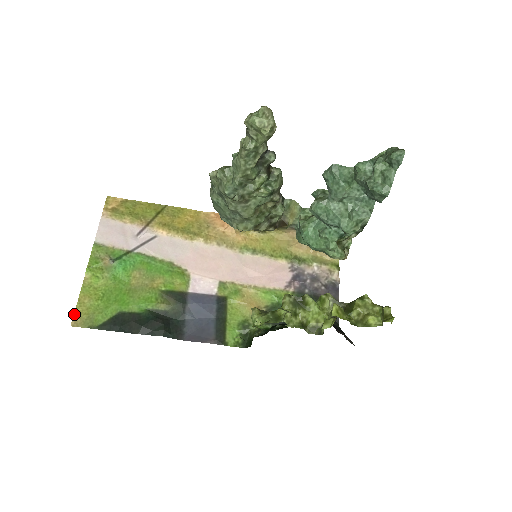
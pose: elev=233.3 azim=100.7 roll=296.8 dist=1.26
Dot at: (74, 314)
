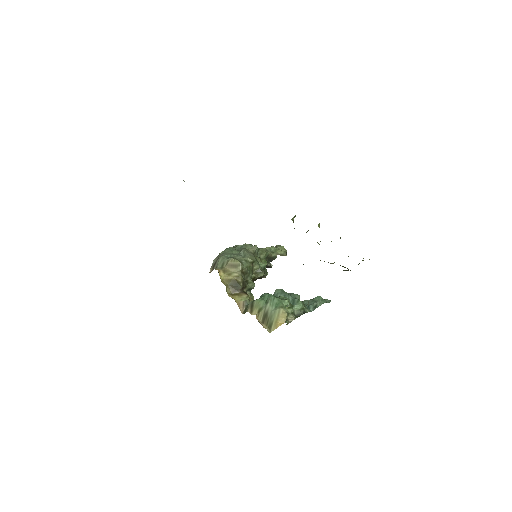
Dot at: occluded
